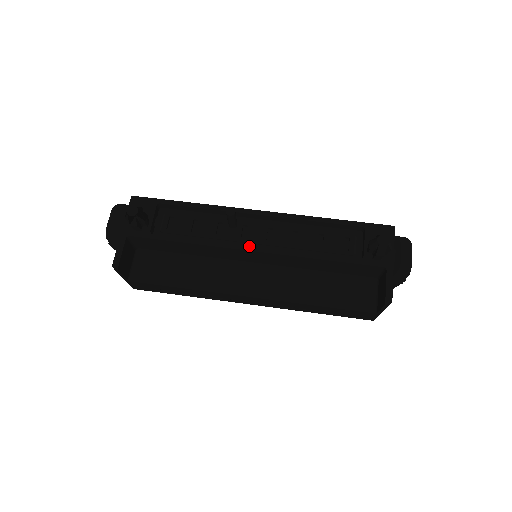
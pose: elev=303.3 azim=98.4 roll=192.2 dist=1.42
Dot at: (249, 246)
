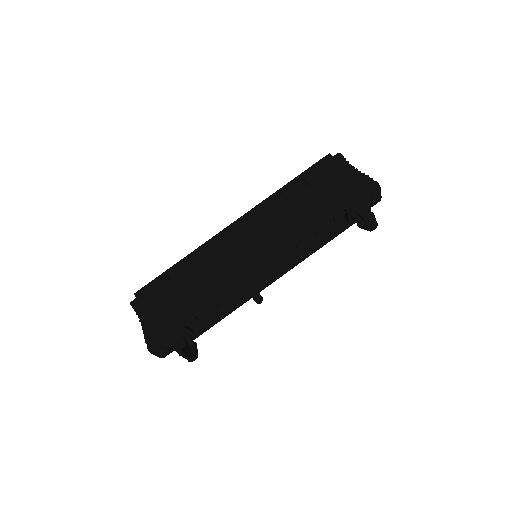
Dot at: (270, 283)
